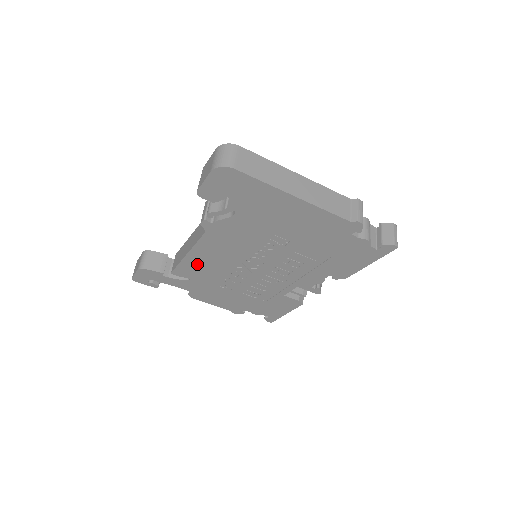
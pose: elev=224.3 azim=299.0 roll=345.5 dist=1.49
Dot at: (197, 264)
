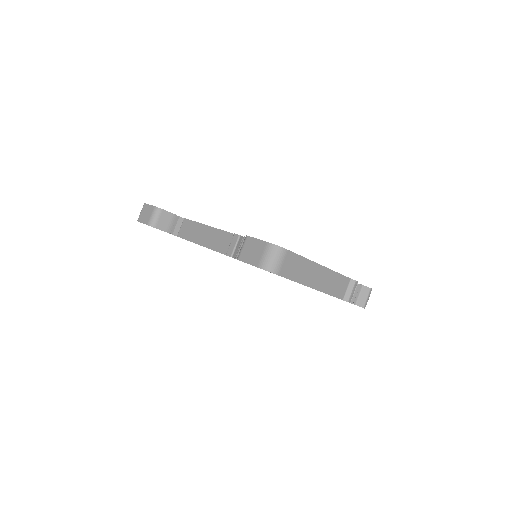
Dot at: occluded
